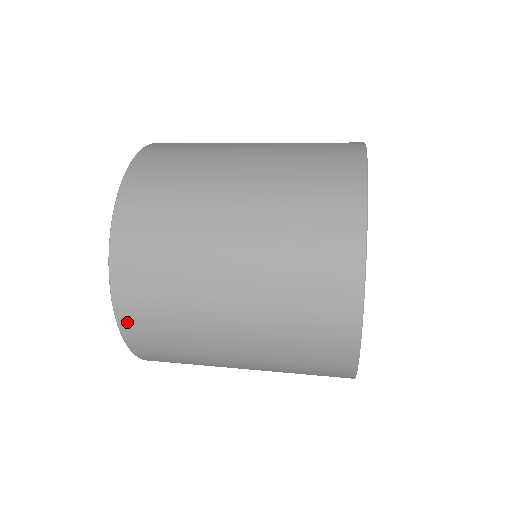
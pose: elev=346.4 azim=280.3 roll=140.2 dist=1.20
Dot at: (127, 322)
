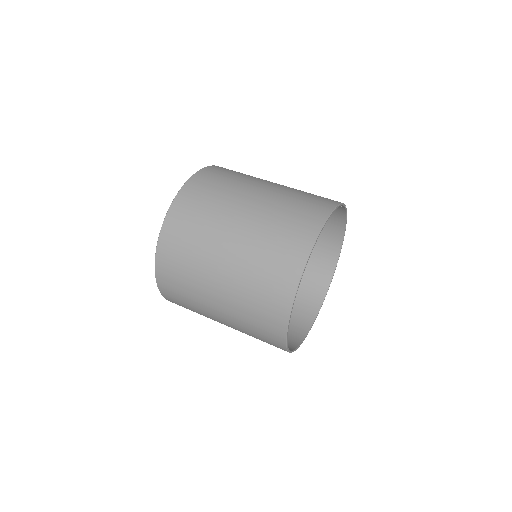
Dot at: (169, 300)
